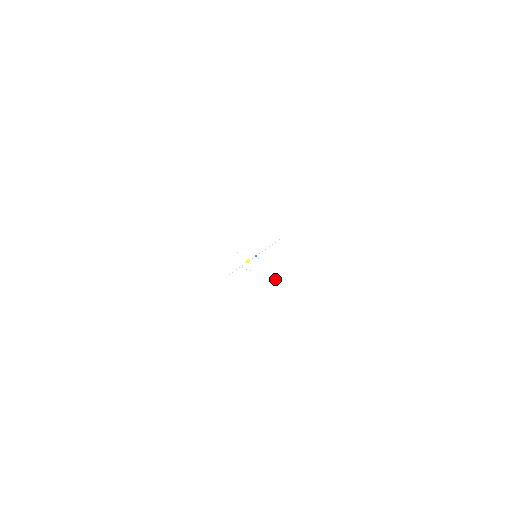
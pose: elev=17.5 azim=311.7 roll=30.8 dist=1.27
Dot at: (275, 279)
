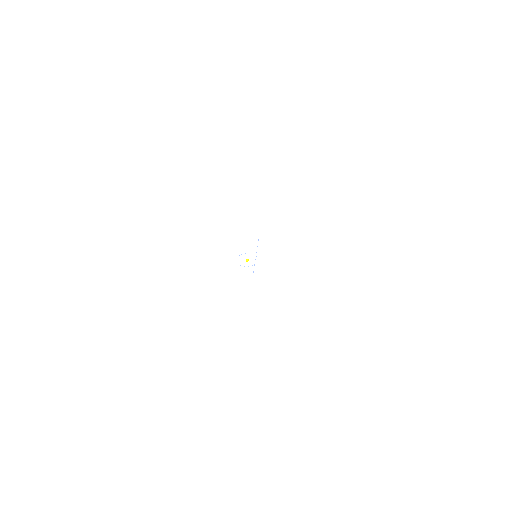
Dot at: (241, 268)
